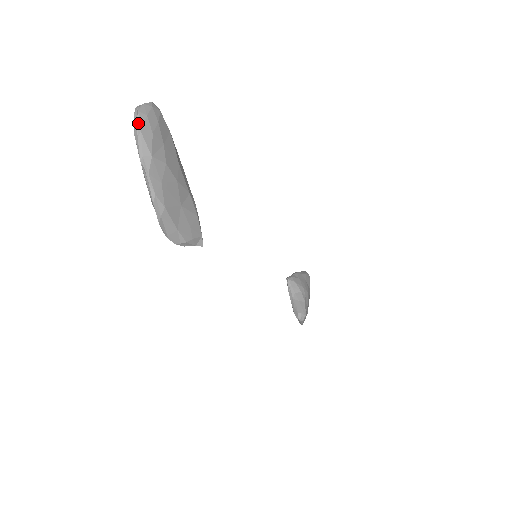
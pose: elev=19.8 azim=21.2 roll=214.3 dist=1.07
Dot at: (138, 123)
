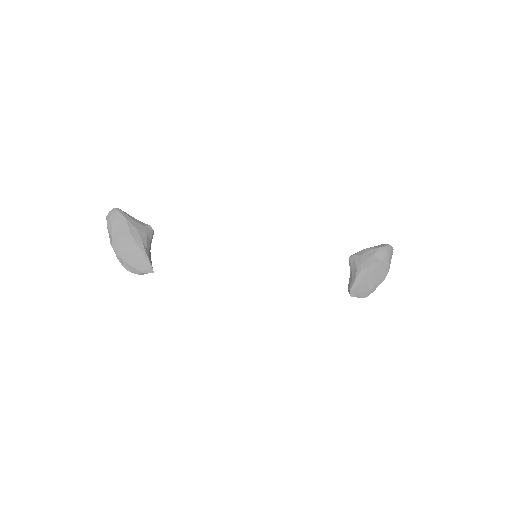
Dot at: (107, 223)
